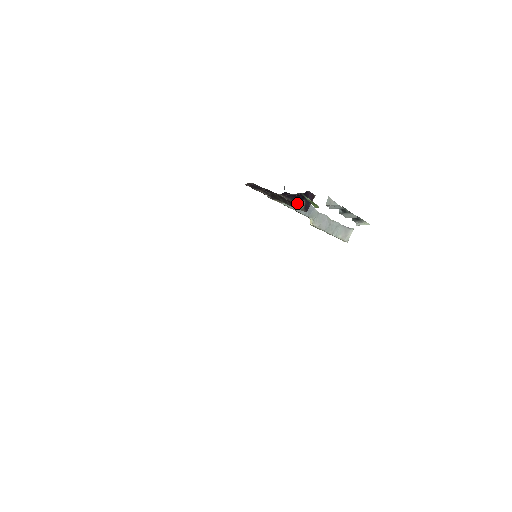
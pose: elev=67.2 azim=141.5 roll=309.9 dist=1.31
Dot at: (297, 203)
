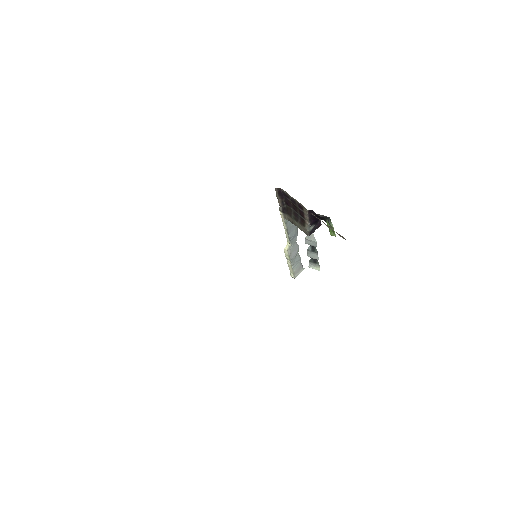
Dot at: (310, 225)
